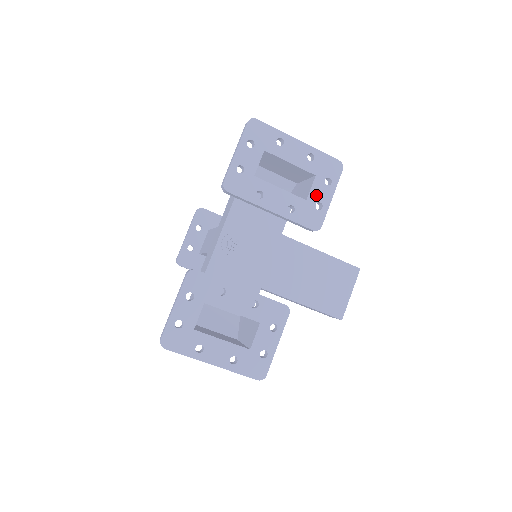
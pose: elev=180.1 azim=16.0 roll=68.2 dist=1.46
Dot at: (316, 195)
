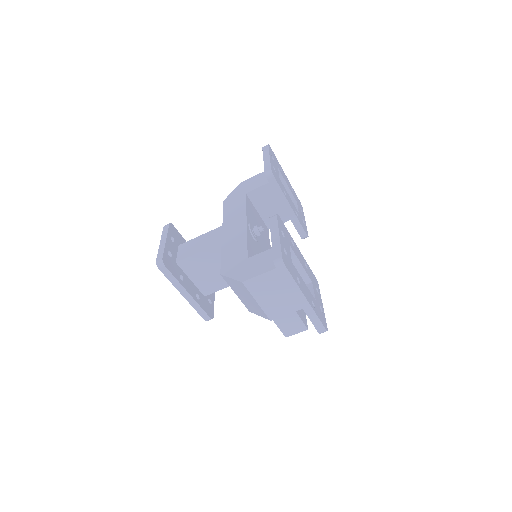
Dot at: (301, 214)
